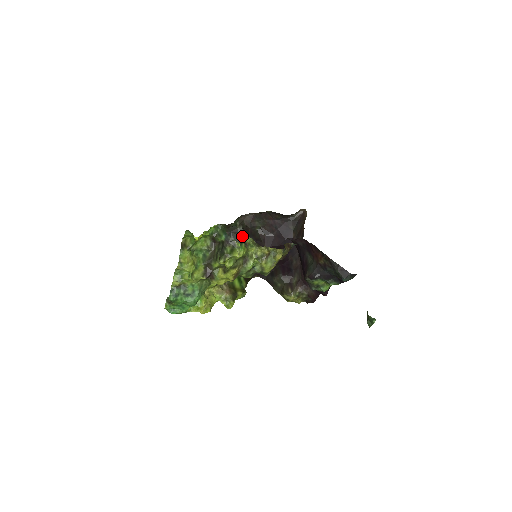
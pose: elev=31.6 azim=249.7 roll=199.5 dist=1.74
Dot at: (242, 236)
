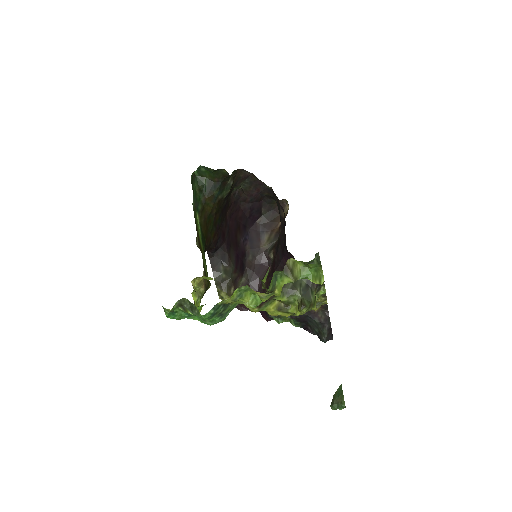
Dot at: (225, 194)
